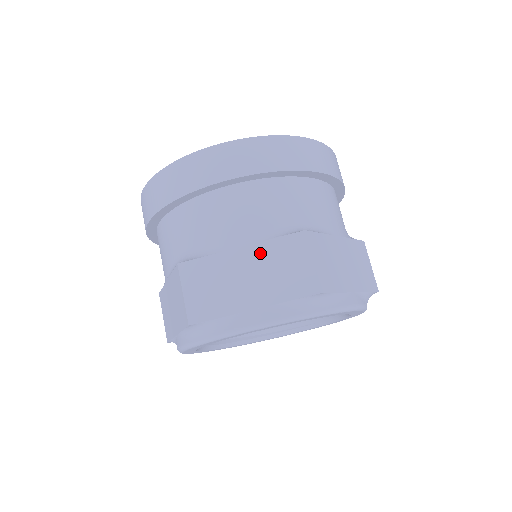
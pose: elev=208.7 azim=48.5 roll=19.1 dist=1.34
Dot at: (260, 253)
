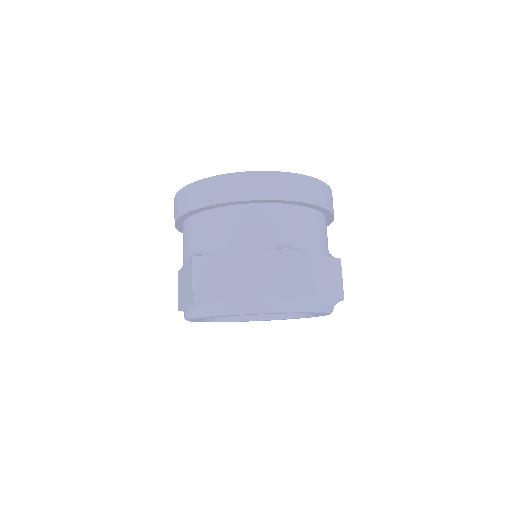
Dot at: (324, 263)
